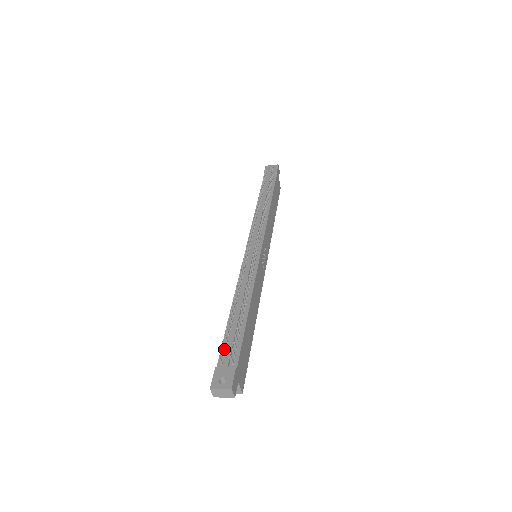
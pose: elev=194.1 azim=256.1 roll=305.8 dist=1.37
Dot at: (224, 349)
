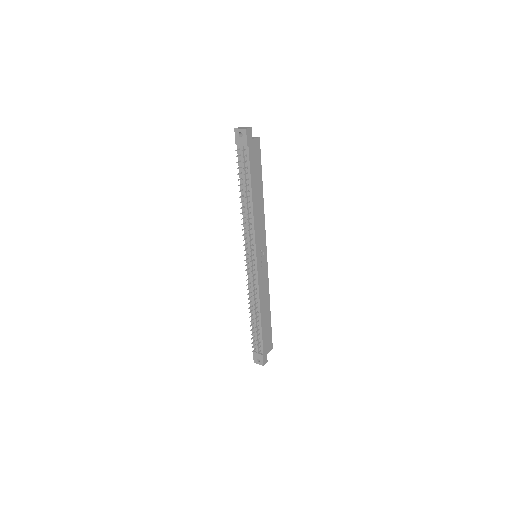
Dot at: (254, 341)
